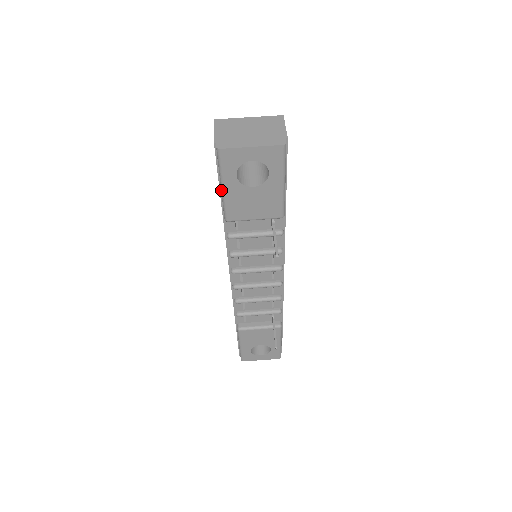
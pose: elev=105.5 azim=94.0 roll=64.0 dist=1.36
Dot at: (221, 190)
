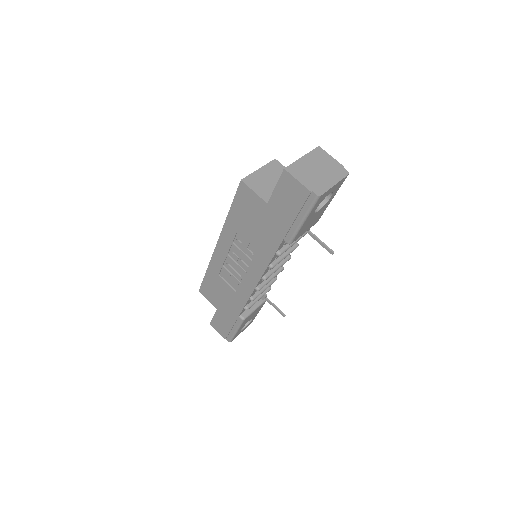
Dot at: (300, 224)
